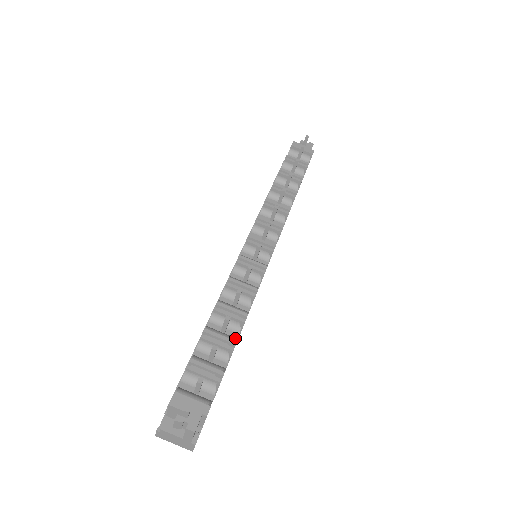
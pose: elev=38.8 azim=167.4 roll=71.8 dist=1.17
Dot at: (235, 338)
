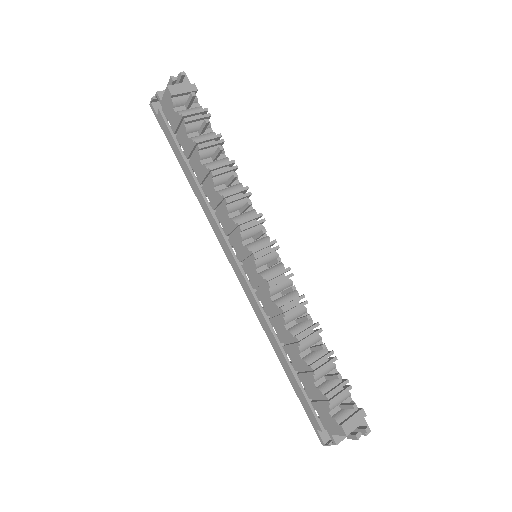
Dot at: occluded
